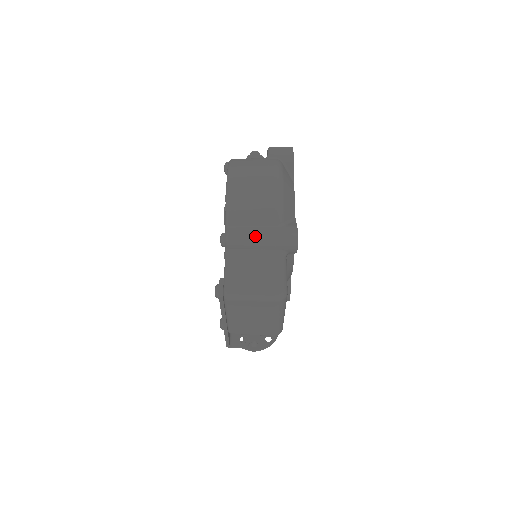
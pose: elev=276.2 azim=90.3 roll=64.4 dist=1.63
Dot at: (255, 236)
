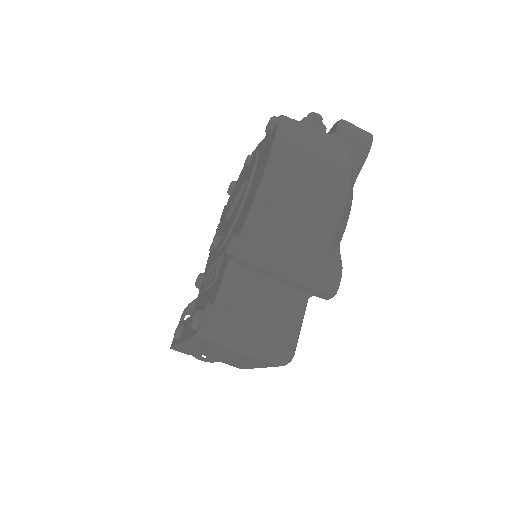
Dot at: (282, 262)
